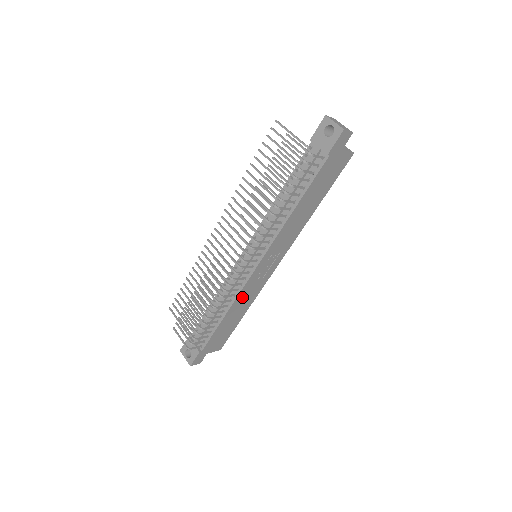
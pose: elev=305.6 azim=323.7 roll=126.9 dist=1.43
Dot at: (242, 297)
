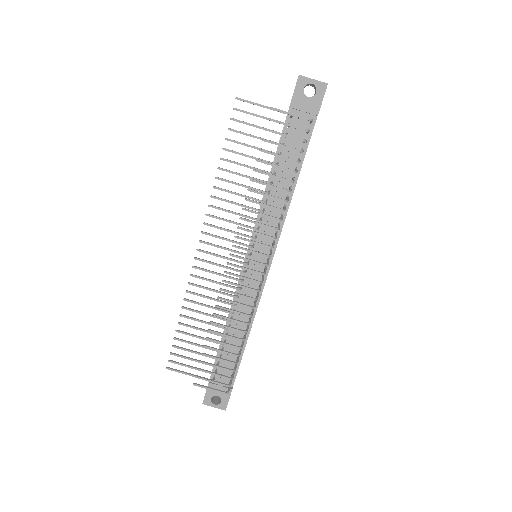
Dot at: occluded
